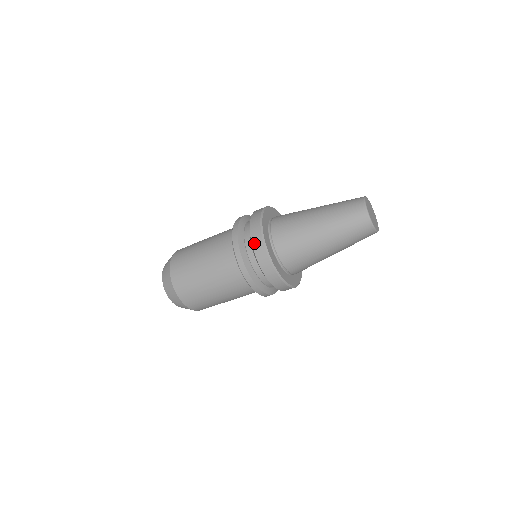
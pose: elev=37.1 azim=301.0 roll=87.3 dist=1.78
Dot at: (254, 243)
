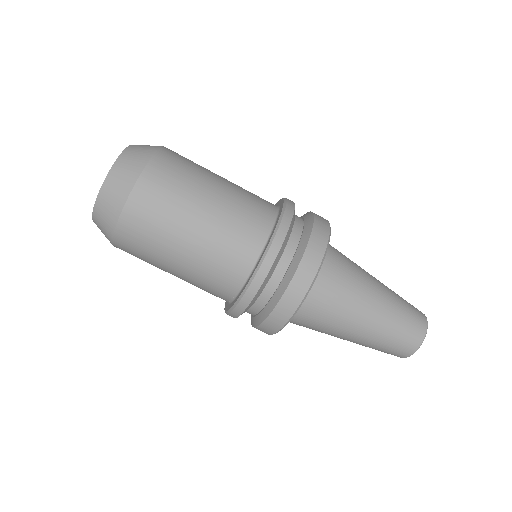
Dot at: (314, 237)
